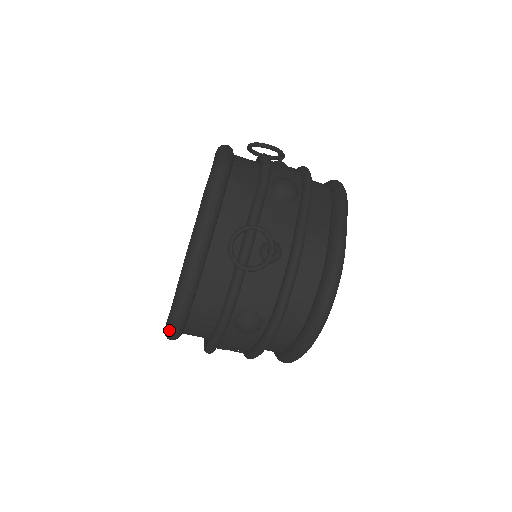
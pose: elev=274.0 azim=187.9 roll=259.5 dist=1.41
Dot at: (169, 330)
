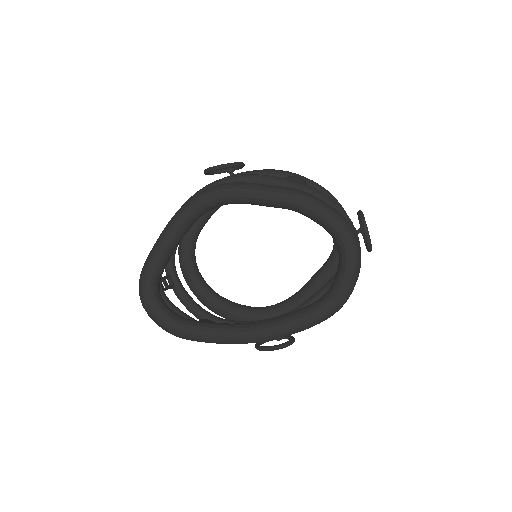
Dot at: occluded
